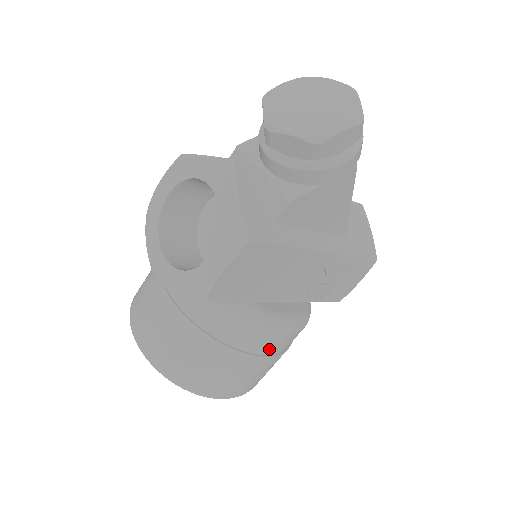
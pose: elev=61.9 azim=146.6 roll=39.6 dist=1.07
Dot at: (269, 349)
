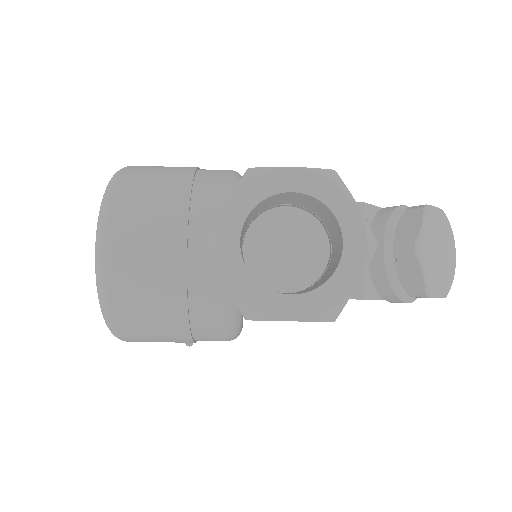
Dot at: (204, 340)
